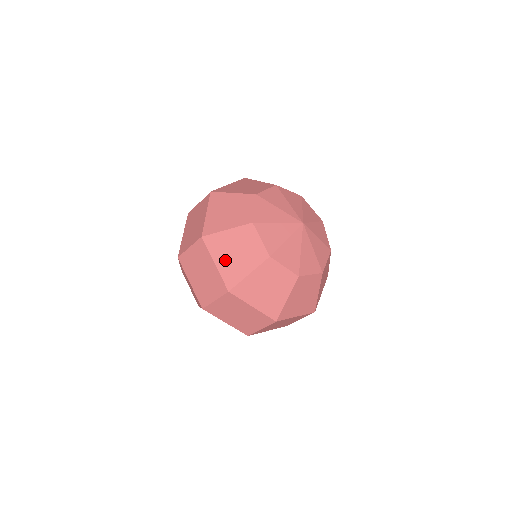
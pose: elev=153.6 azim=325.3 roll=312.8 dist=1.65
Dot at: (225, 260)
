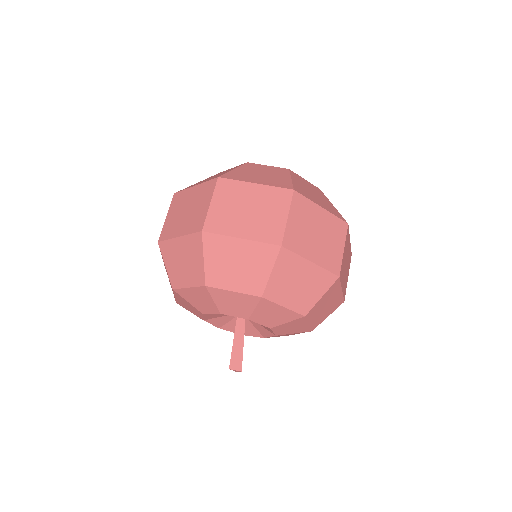
Dot at: (204, 181)
